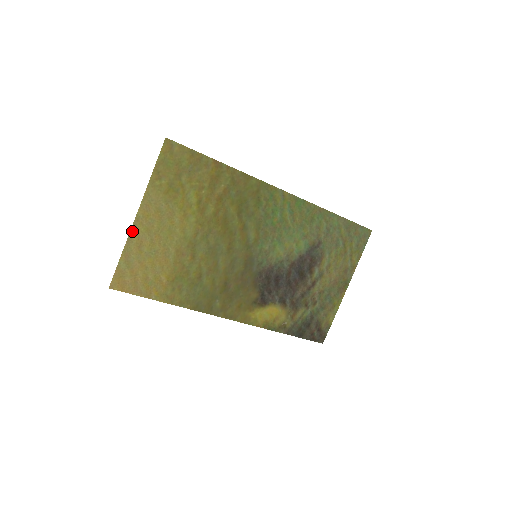
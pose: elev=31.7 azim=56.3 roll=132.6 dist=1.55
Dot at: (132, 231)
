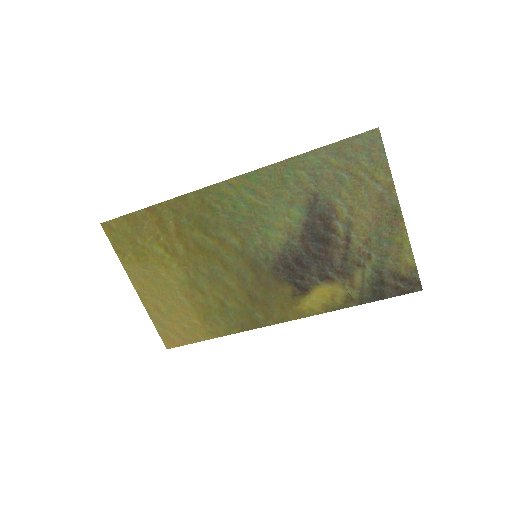
Dot at: (144, 303)
